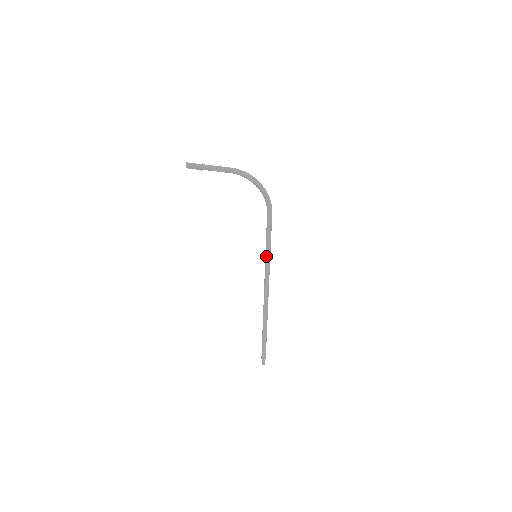
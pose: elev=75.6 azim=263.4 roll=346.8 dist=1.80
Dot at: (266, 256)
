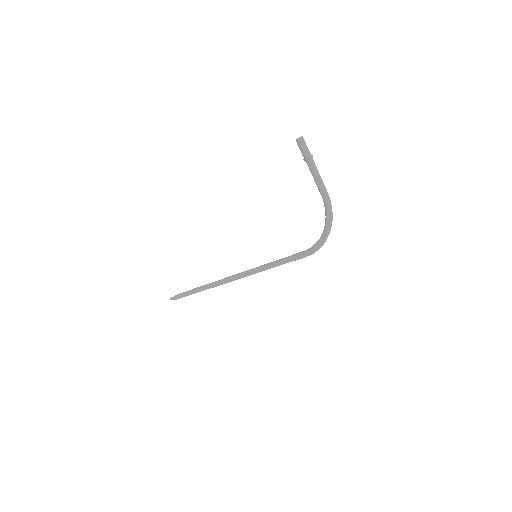
Dot at: (262, 267)
